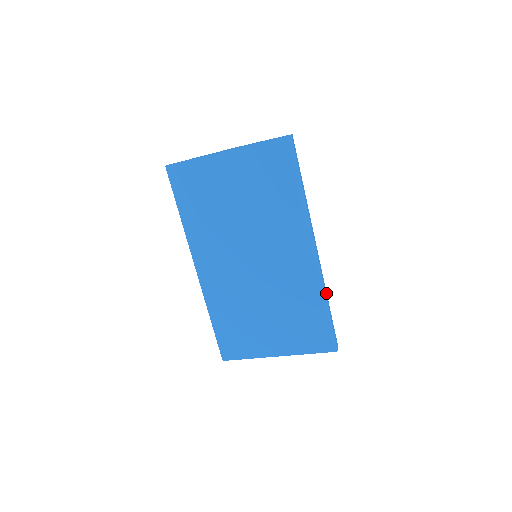
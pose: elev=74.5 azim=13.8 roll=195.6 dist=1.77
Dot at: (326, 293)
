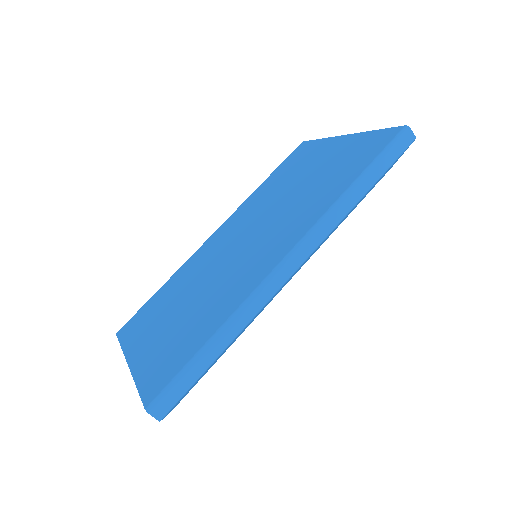
Dot at: (238, 328)
